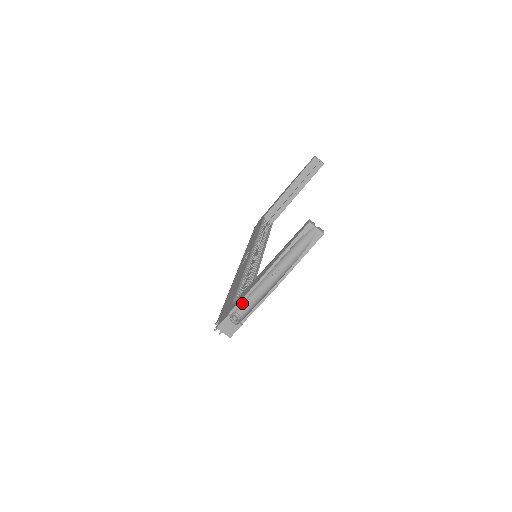
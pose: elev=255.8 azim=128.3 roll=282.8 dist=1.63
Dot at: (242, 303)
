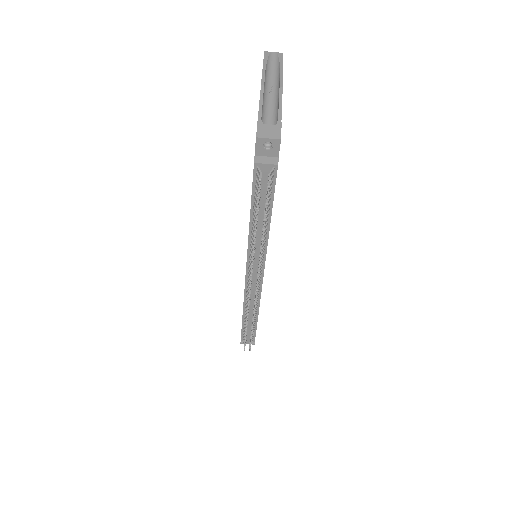
Dot at: (264, 122)
